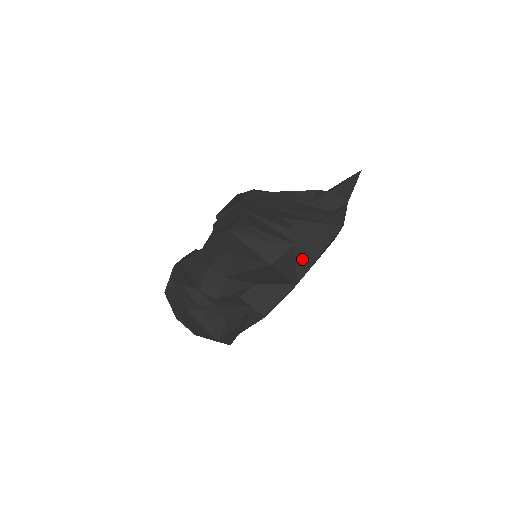
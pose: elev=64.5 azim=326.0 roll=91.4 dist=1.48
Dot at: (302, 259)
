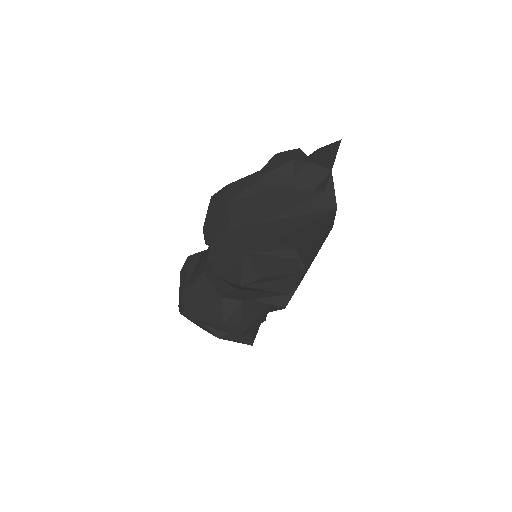
Dot at: (306, 254)
